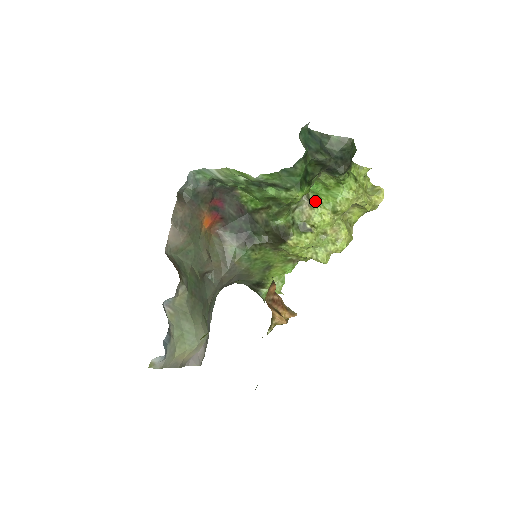
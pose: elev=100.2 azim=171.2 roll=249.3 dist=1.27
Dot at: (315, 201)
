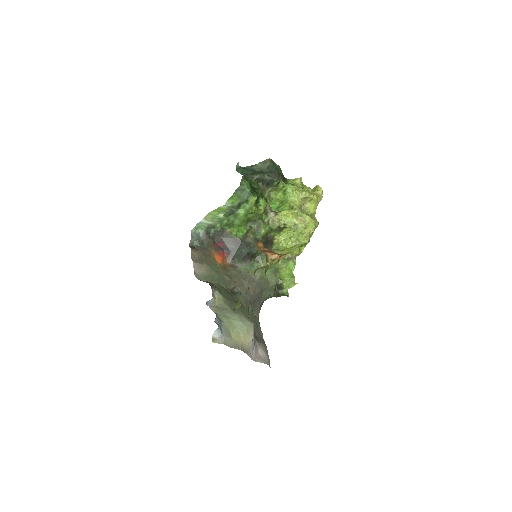
Dot at: (278, 211)
